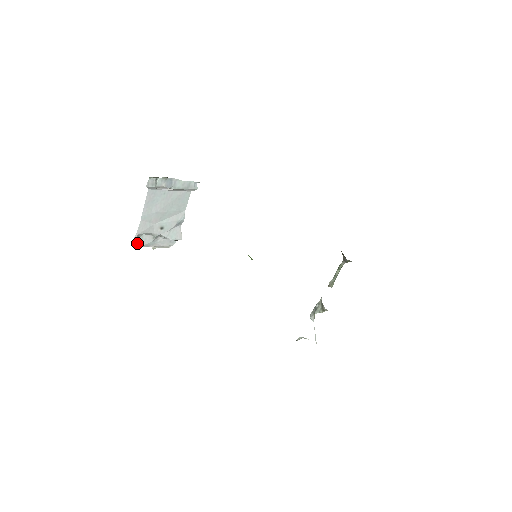
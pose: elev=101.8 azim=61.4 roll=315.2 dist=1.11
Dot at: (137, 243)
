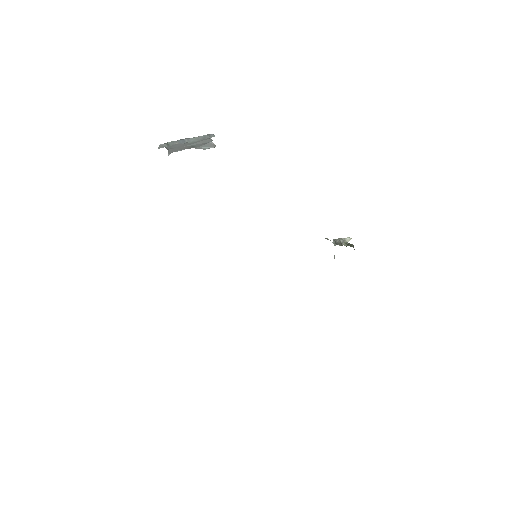
Dot at: occluded
